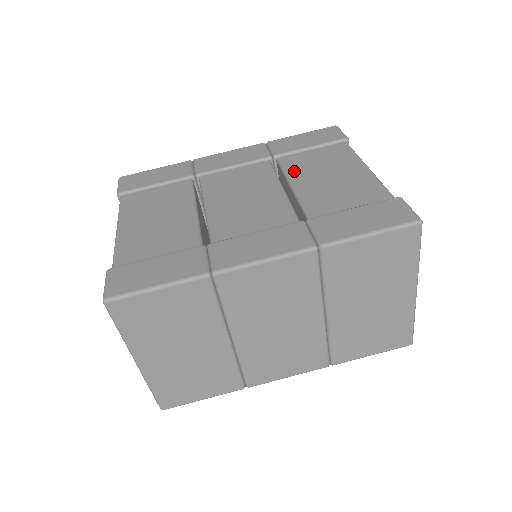
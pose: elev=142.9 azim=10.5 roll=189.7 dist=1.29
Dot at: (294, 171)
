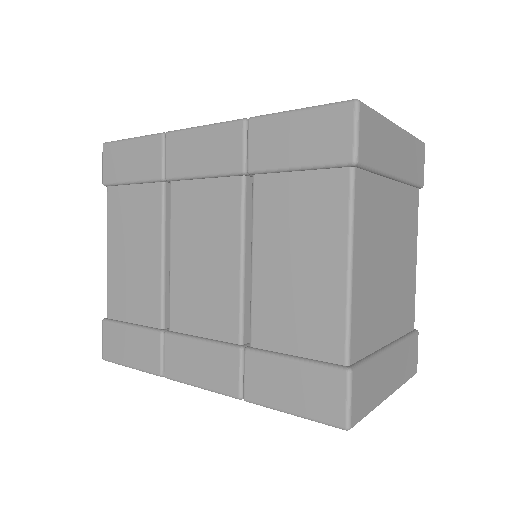
Dot at: (262, 226)
